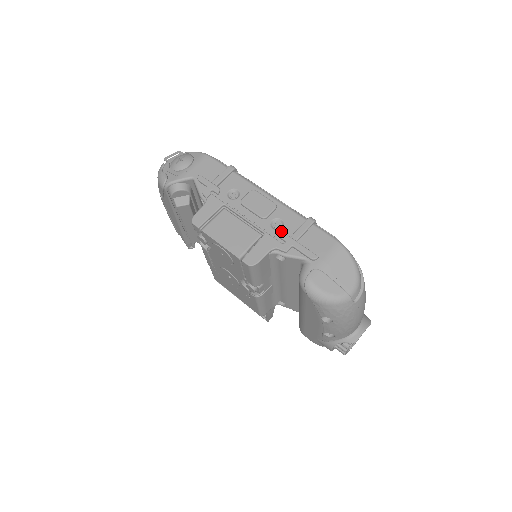
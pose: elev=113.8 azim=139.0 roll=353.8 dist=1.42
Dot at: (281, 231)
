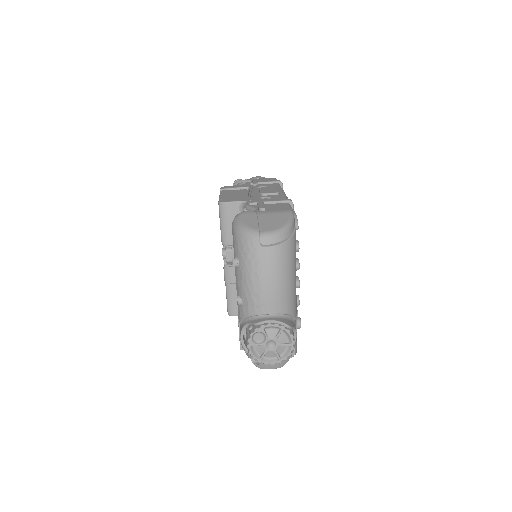
Dot at: occluded
